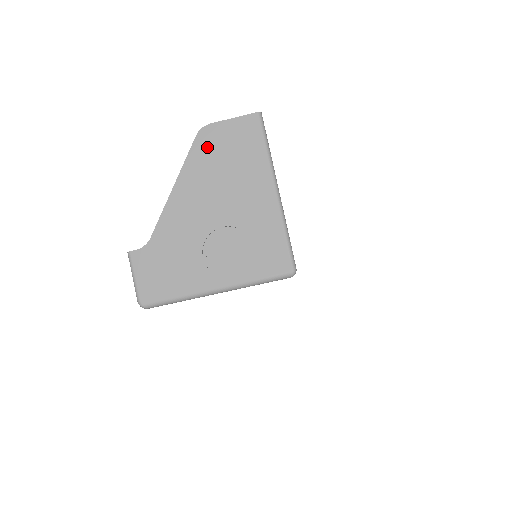
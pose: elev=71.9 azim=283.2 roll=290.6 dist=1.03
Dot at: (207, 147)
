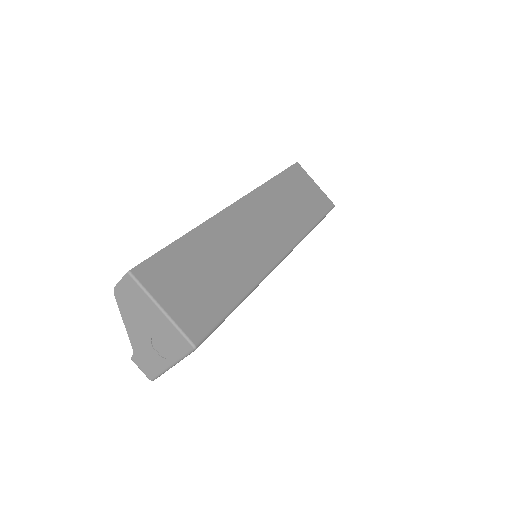
Dot at: (122, 299)
